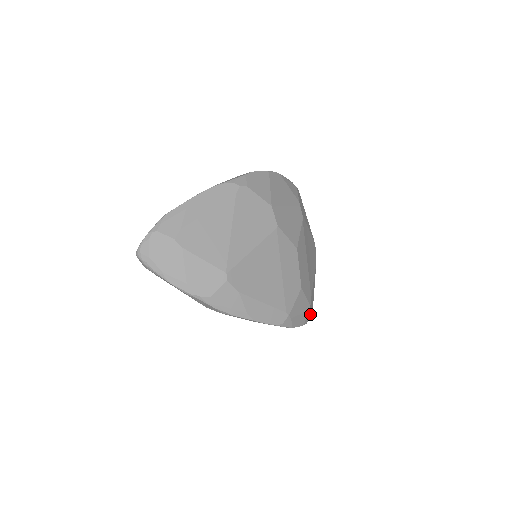
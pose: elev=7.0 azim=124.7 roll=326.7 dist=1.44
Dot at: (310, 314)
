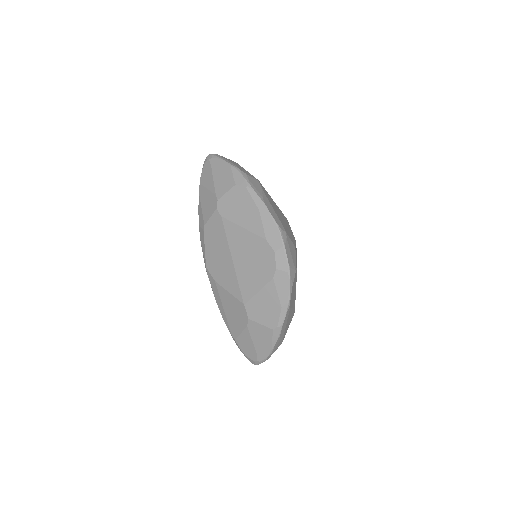
Dot at: (293, 280)
